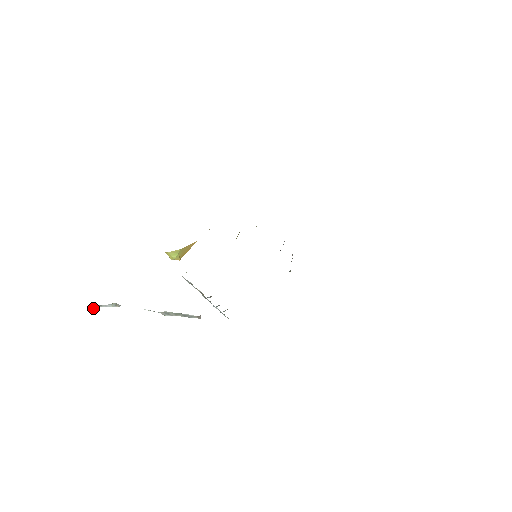
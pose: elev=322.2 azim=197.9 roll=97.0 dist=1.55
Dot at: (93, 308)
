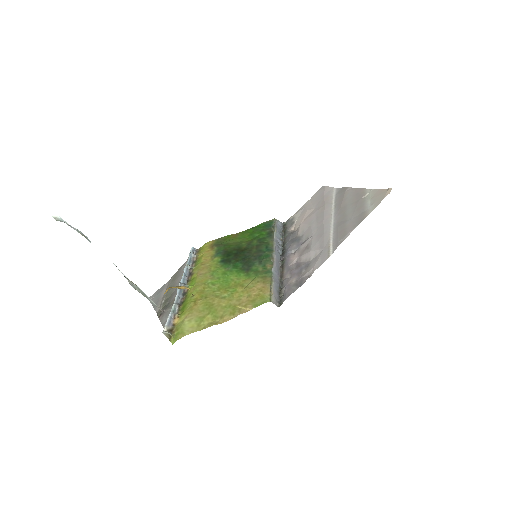
Dot at: (56, 220)
